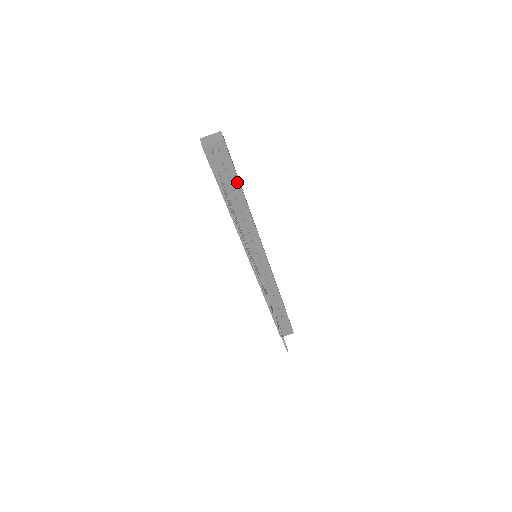
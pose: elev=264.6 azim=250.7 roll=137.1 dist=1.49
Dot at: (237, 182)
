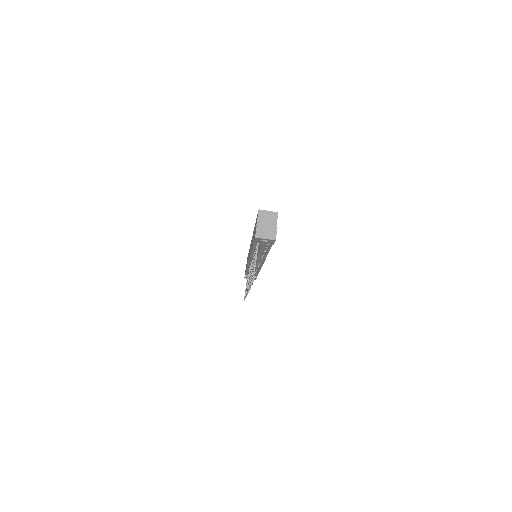
Dot at: (269, 247)
